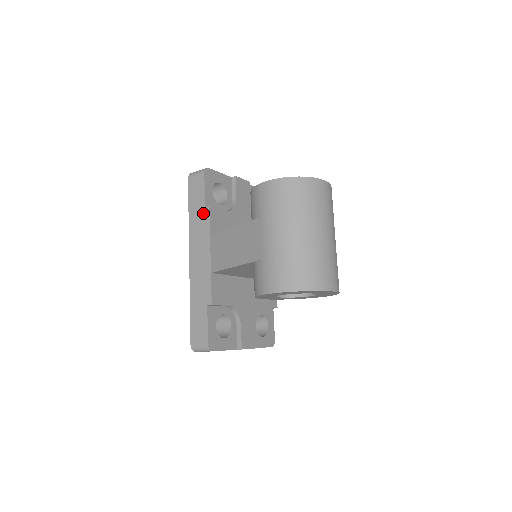
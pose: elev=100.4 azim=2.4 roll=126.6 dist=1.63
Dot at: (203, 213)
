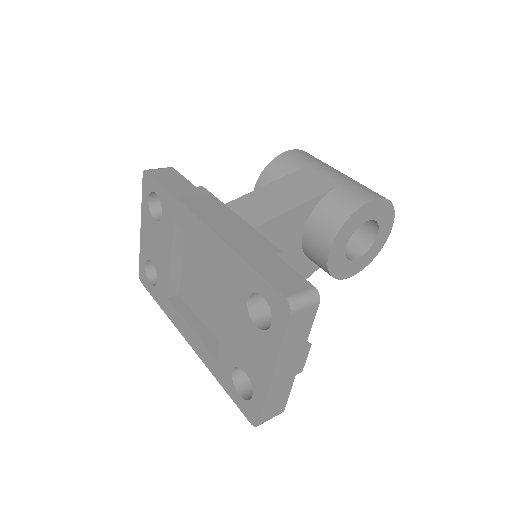
Dot at: (197, 190)
